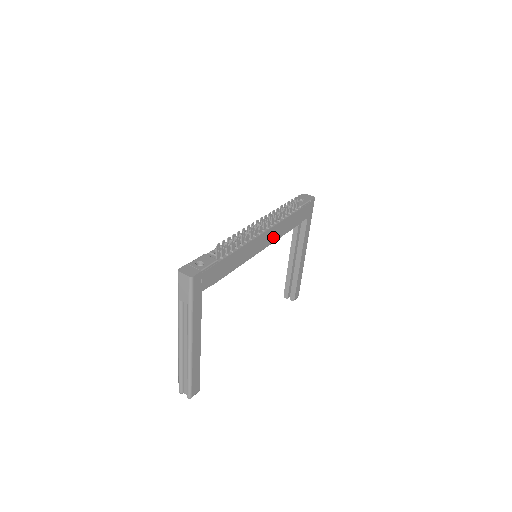
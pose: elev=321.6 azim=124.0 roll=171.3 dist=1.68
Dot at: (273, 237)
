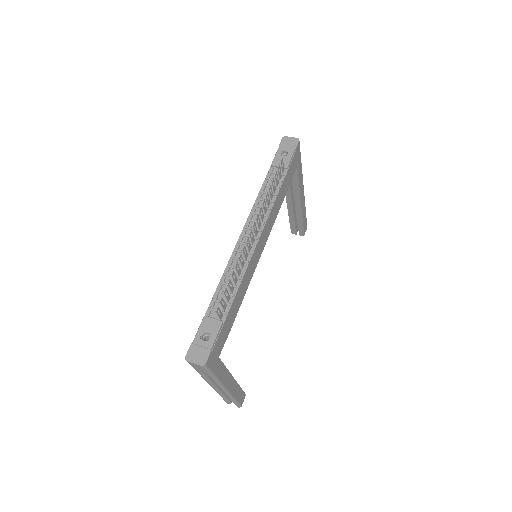
Dot at: (268, 230)
